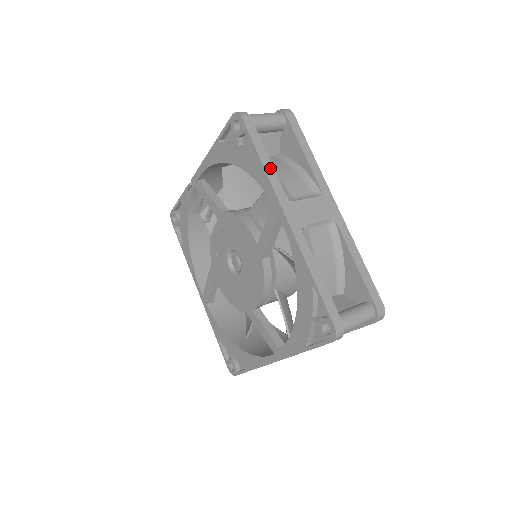
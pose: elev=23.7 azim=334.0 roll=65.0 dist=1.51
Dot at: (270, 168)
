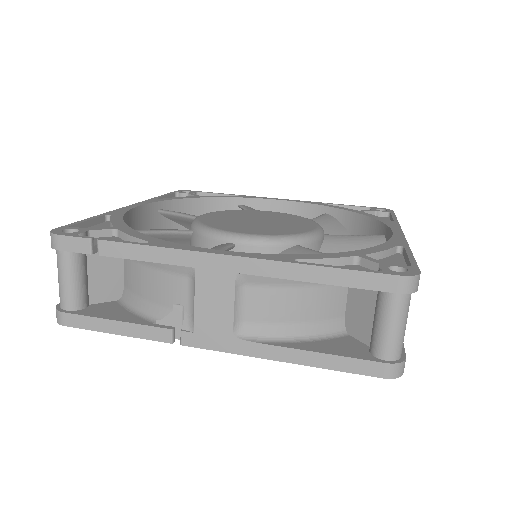
Dot at: occluded
